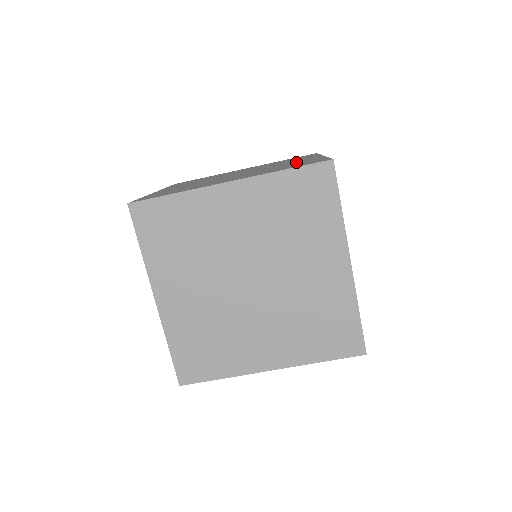
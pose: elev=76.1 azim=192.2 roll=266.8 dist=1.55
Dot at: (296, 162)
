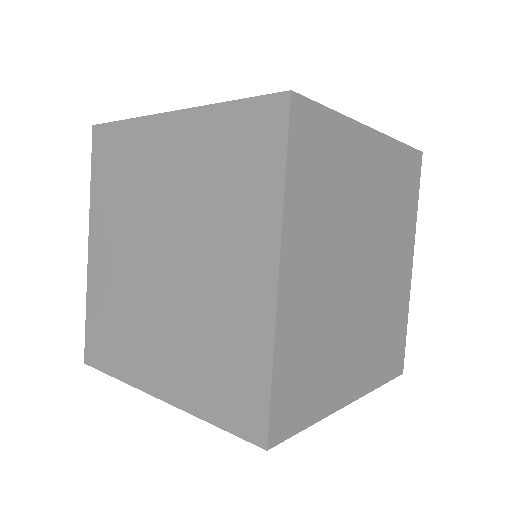
Dot at: occluded
